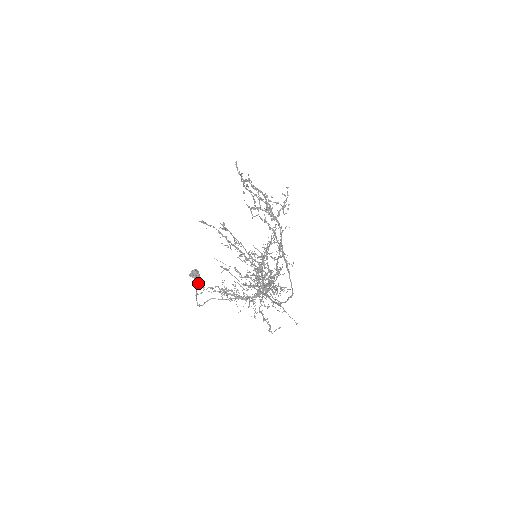
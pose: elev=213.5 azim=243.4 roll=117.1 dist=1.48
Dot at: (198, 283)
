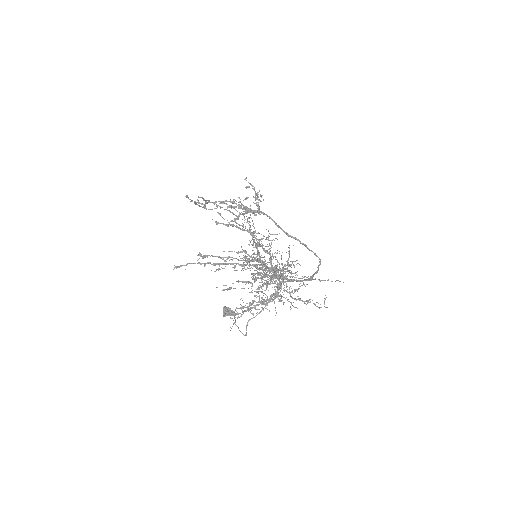
Dot at: (234, 317)
